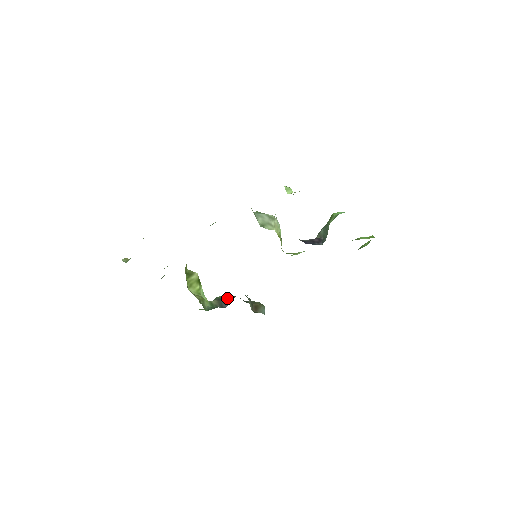
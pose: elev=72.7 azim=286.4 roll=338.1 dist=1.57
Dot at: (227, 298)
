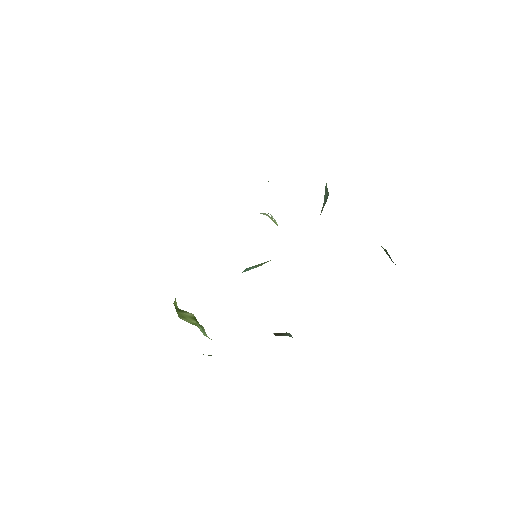
Dot at: occluded
